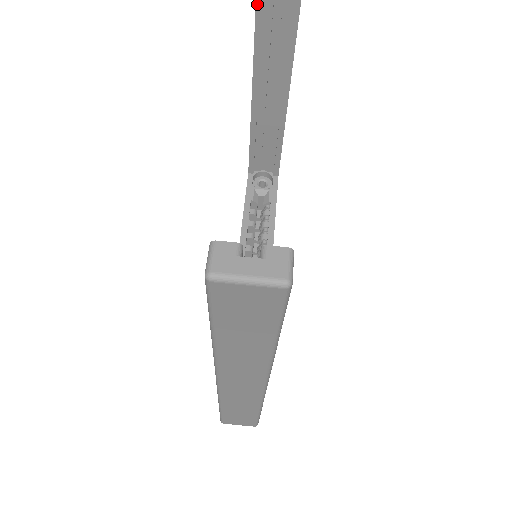
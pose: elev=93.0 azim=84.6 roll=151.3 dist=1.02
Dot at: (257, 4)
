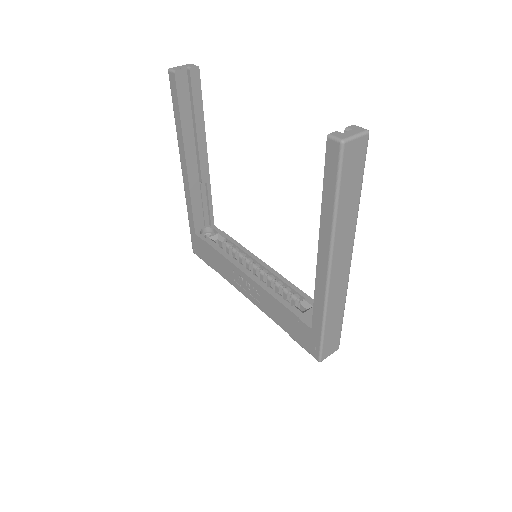
Dot at: (179, 106)
